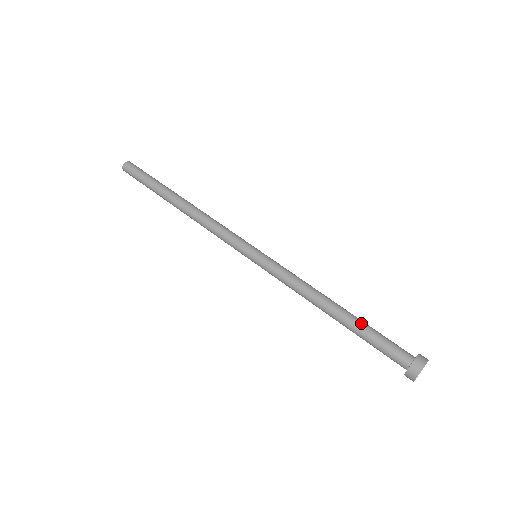
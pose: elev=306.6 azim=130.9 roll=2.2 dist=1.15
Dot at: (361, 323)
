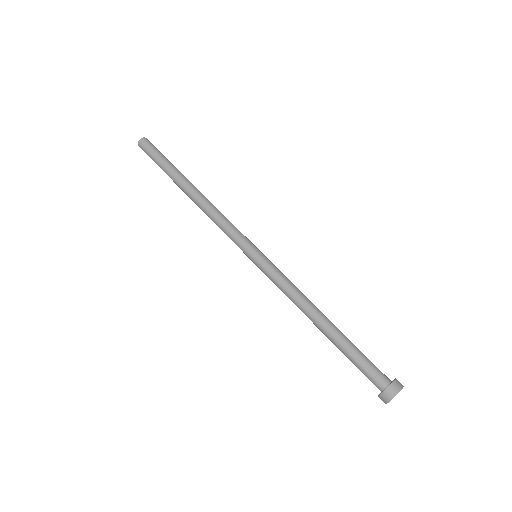
Dot at: (343, 343)
